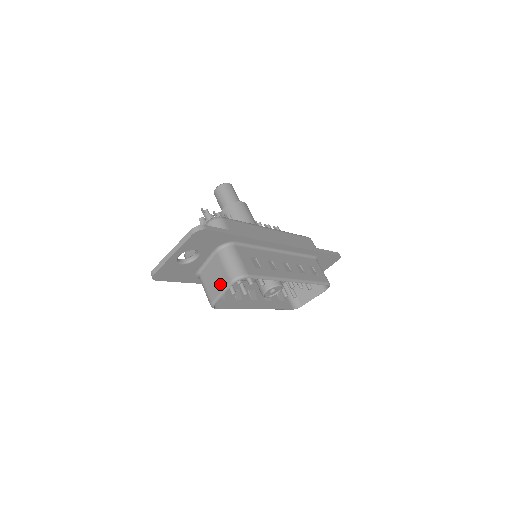
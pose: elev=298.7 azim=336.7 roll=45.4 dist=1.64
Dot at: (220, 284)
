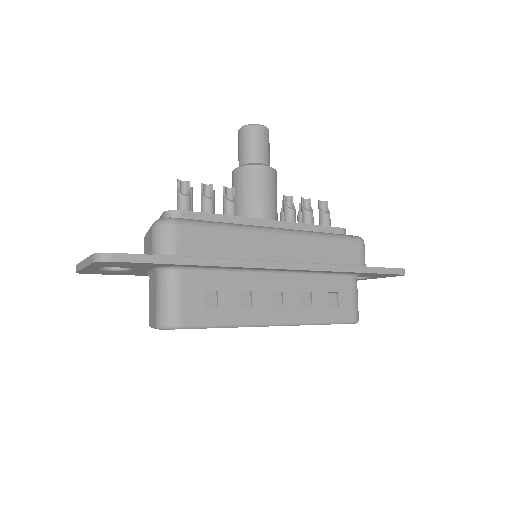
Dot at: (152, 315)
